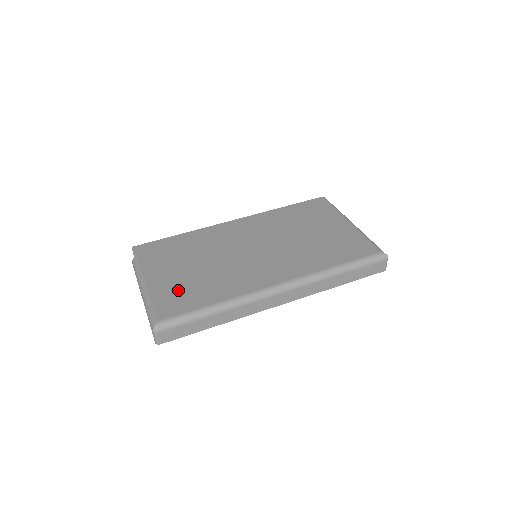
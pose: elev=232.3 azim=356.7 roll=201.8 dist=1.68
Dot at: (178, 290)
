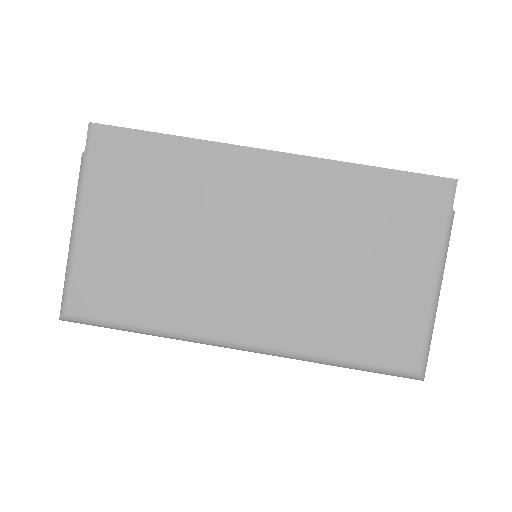
Dot at: (113, 271)
